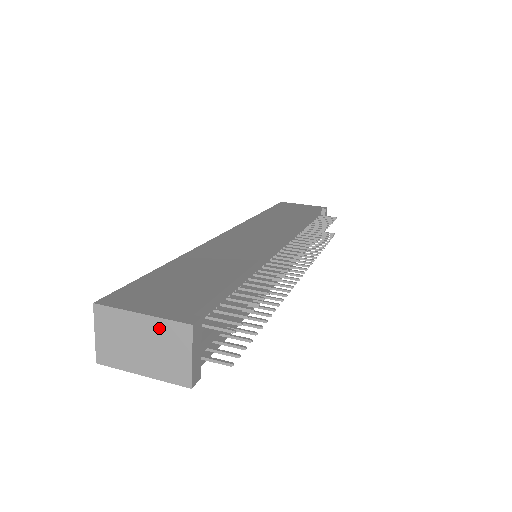
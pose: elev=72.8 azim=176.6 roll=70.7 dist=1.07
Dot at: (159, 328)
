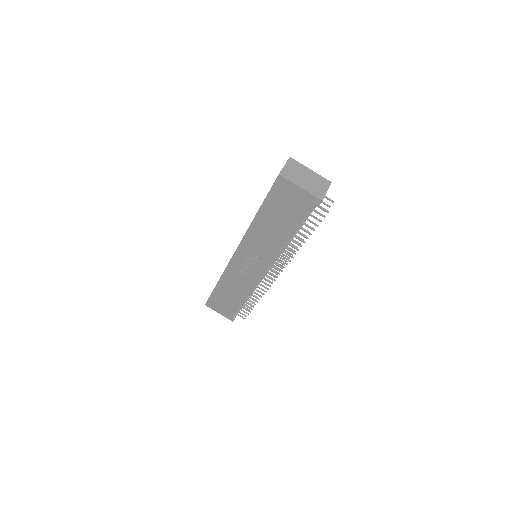
Dot at: (317, 177)
